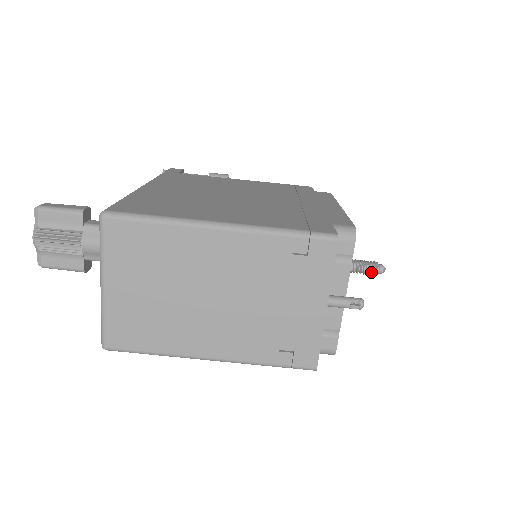
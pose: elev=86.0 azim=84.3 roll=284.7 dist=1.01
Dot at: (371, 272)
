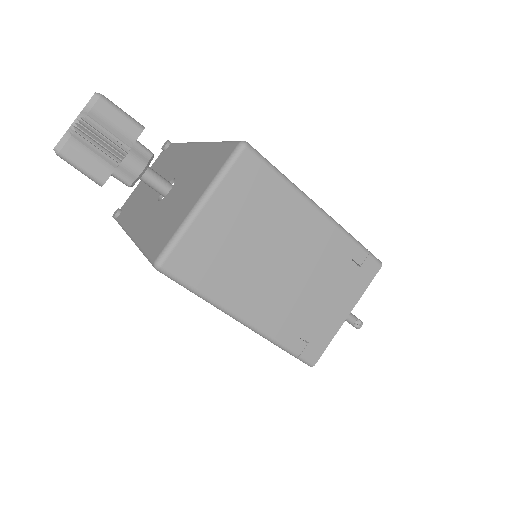
Dot at: occluded
